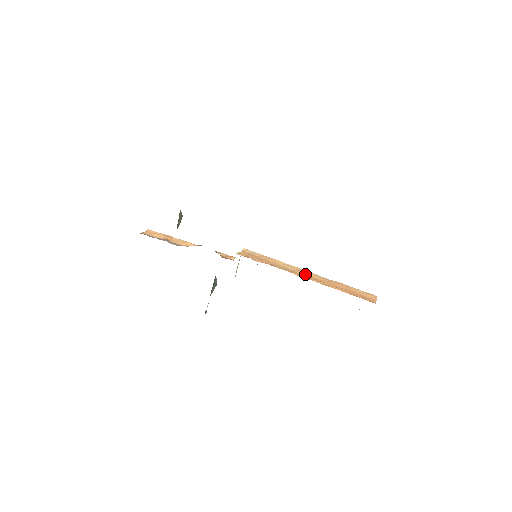
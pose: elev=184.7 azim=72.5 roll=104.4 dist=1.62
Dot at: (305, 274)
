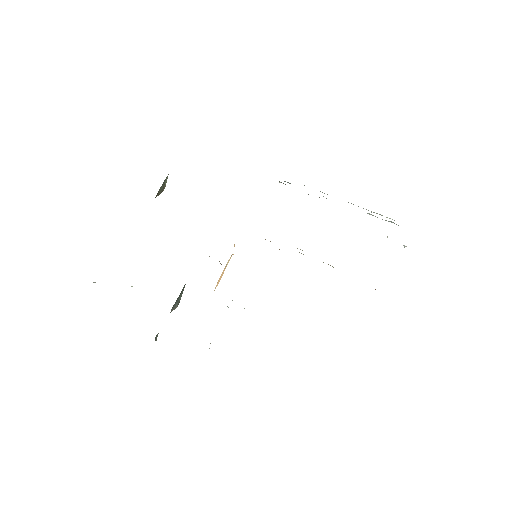
Dot at: occluded
